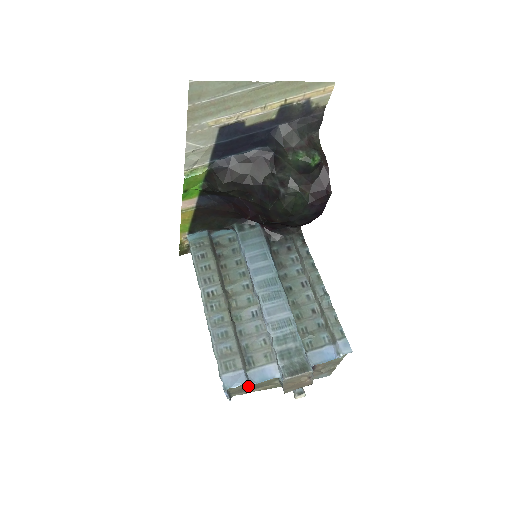
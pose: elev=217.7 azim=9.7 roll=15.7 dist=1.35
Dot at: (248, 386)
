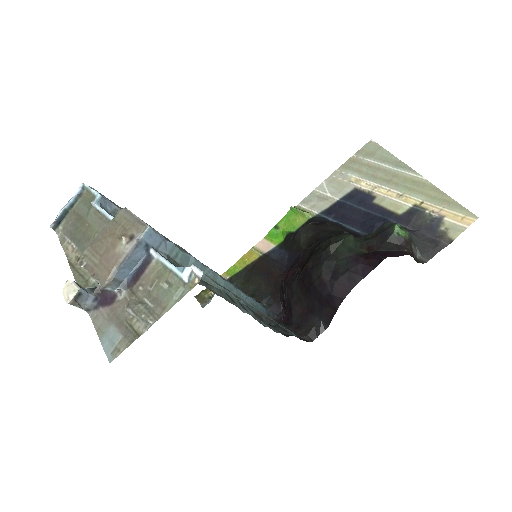
Dot at: (87, 219)
